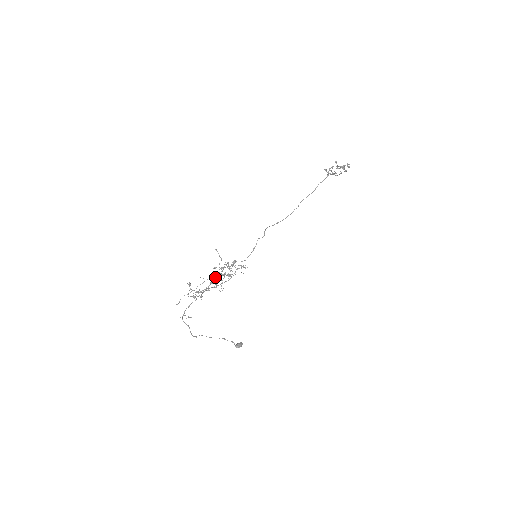
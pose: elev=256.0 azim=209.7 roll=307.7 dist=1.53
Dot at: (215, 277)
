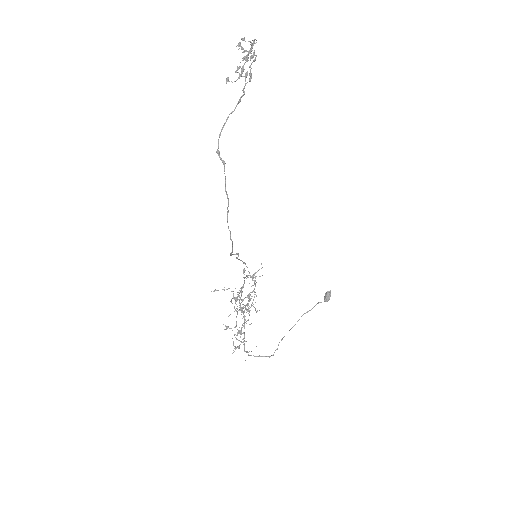
Dot at: (240, 307)
